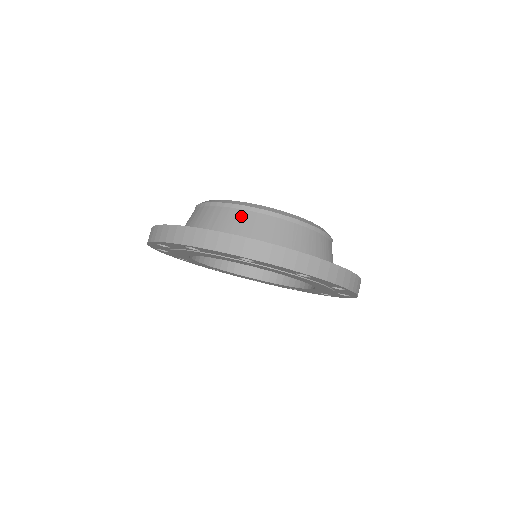
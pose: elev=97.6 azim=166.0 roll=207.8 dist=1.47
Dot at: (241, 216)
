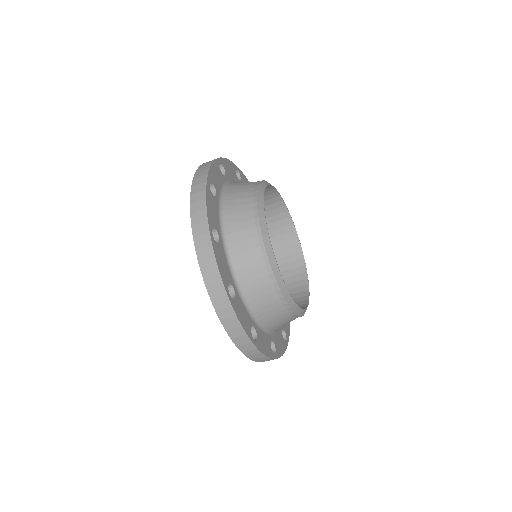
Dot at: (271, 297)
